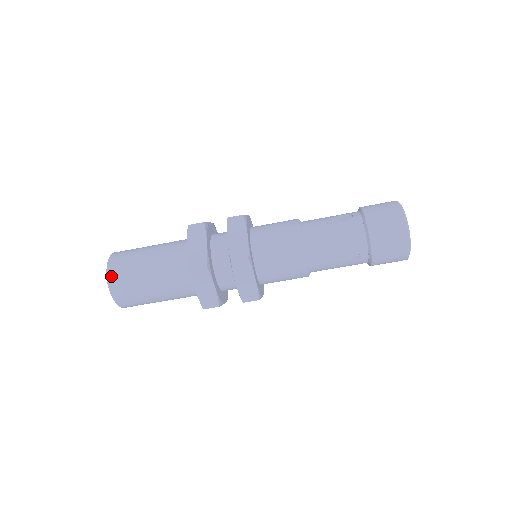
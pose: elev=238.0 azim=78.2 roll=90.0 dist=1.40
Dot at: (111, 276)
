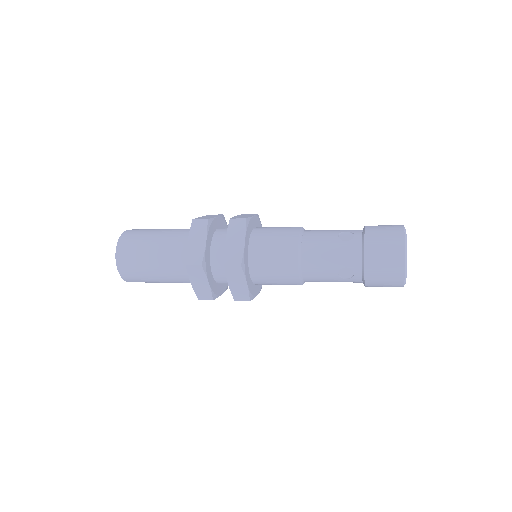
Dot at: (119, 255)
